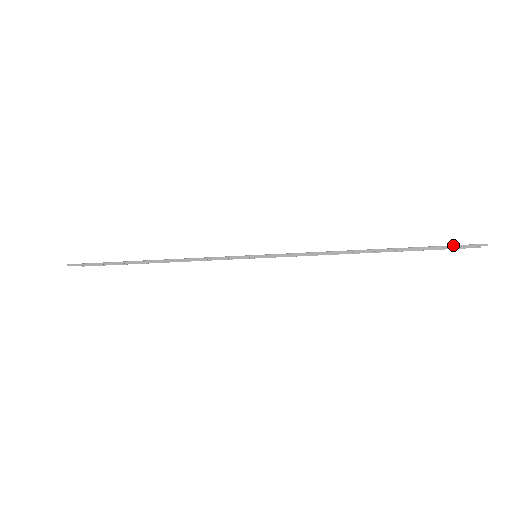
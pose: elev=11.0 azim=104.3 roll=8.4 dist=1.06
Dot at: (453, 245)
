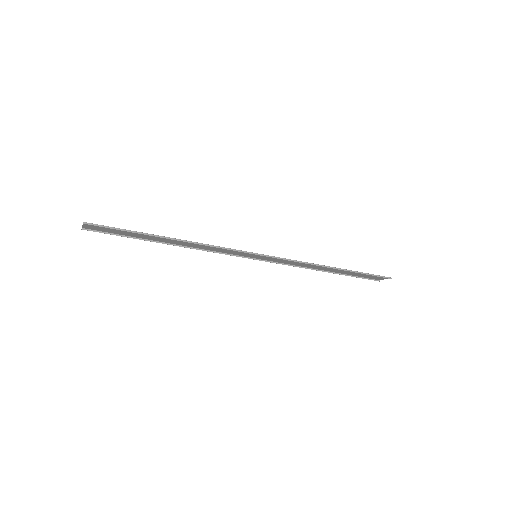
Dot at: (376, 275)
